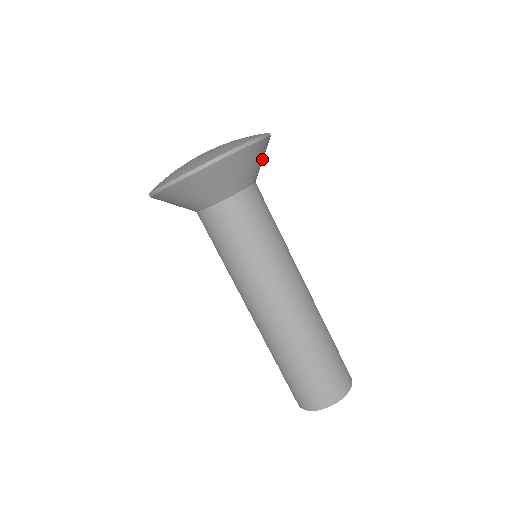
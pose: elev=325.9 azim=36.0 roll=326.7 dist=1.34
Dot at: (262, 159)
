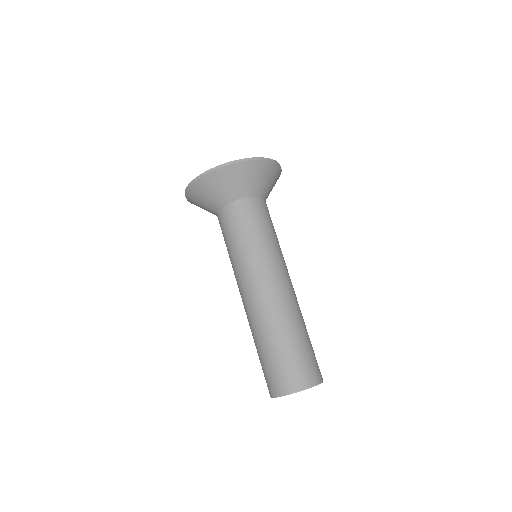
Dot at: (270, 180)
